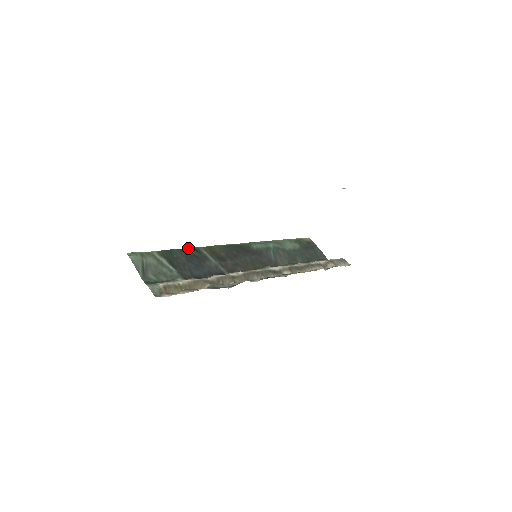
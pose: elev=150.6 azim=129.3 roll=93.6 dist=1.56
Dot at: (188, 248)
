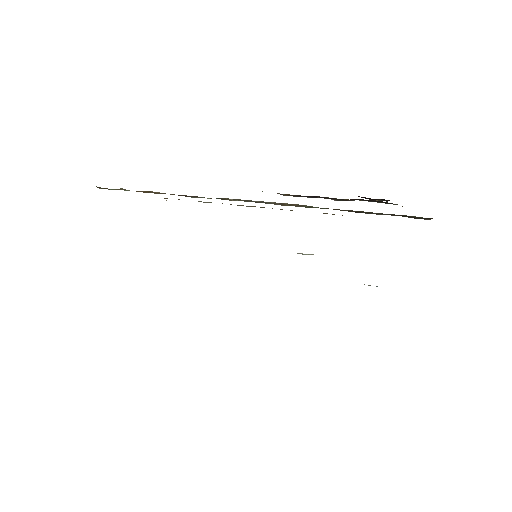
Dot at: occluded
